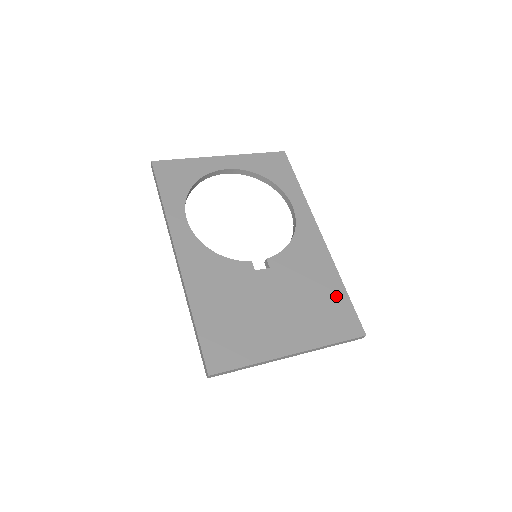
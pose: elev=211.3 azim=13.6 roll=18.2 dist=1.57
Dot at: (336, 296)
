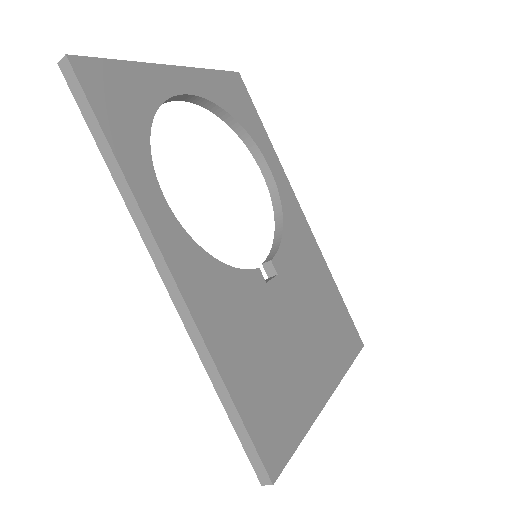
Dot at: (335, 301)
